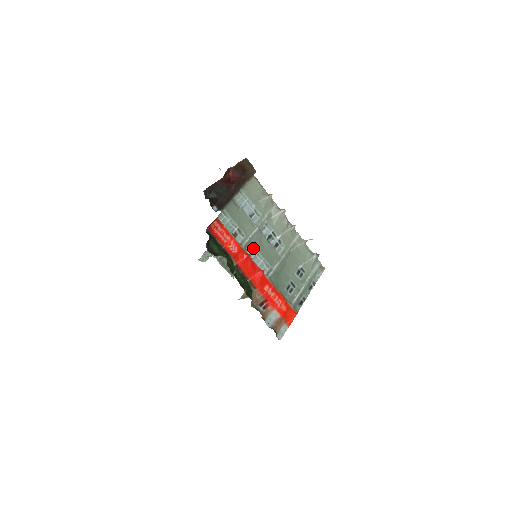
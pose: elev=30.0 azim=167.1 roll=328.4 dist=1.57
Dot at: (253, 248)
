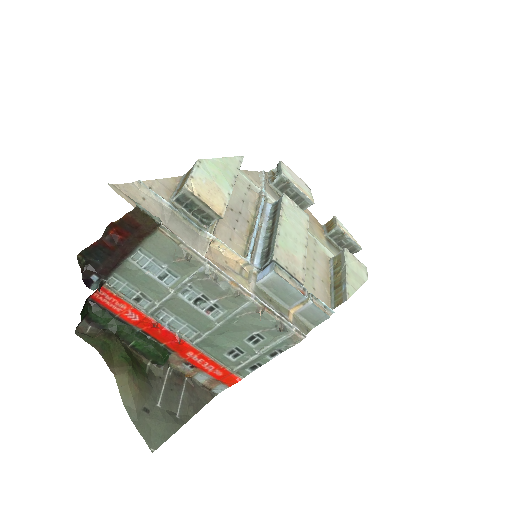
Dot at: (169, 313)
